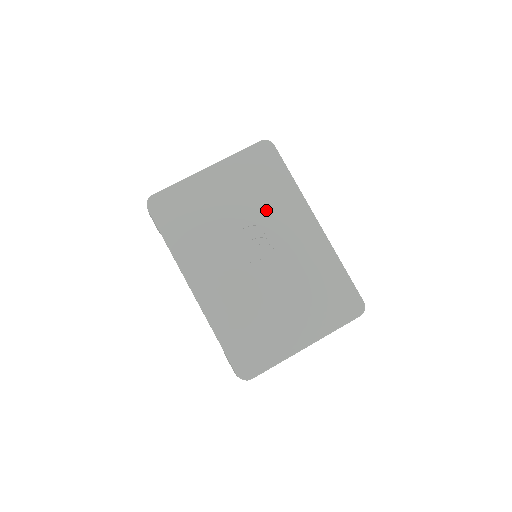
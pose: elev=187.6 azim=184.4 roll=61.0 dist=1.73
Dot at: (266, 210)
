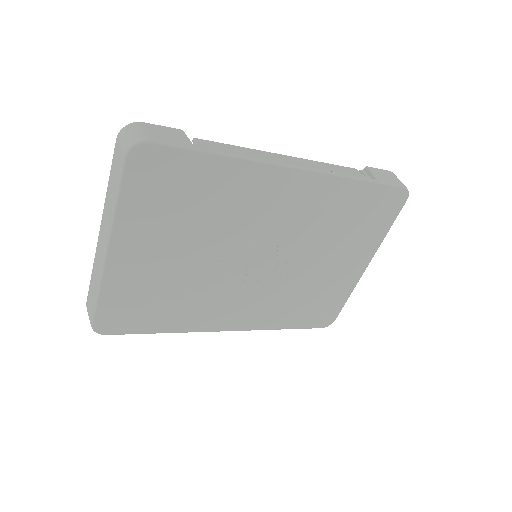
Dot at: (226, 220)
